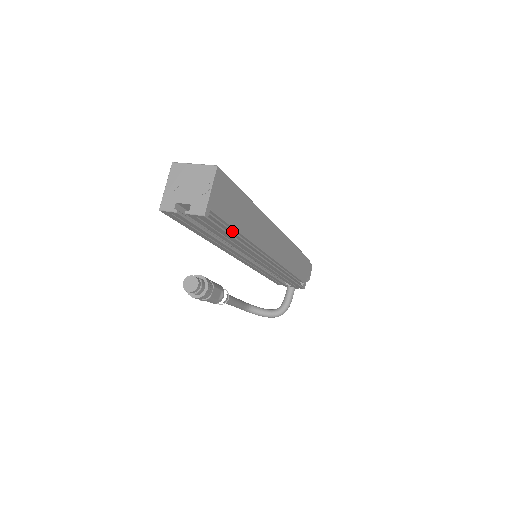
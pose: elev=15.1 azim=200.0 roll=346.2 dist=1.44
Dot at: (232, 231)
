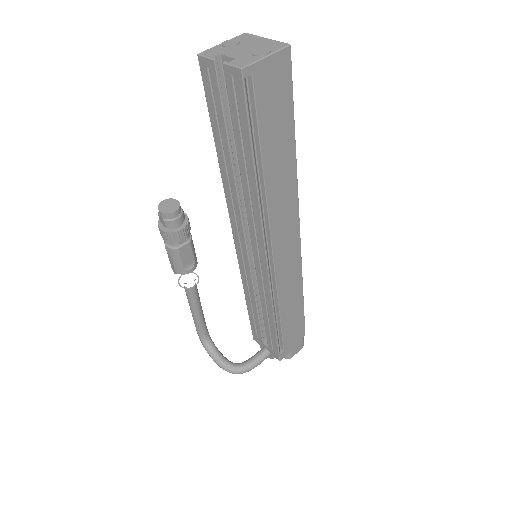
Dot at: (255, 154)
